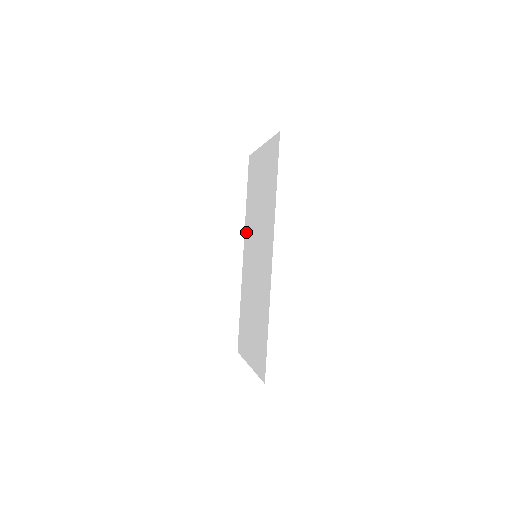
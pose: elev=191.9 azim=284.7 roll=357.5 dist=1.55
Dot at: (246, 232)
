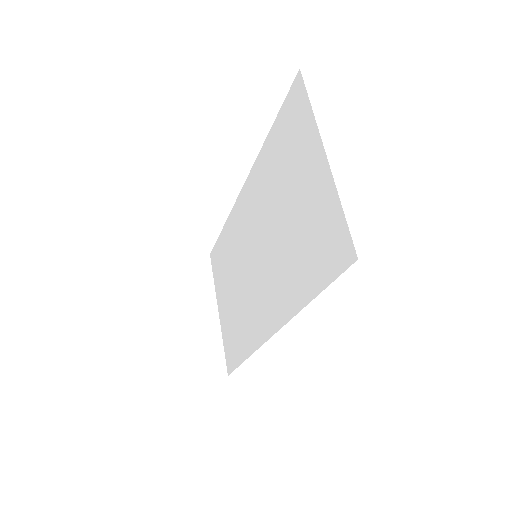
Dot at: (254, 178)
